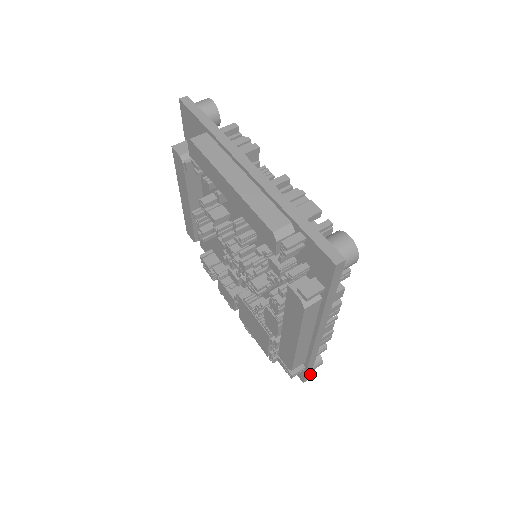
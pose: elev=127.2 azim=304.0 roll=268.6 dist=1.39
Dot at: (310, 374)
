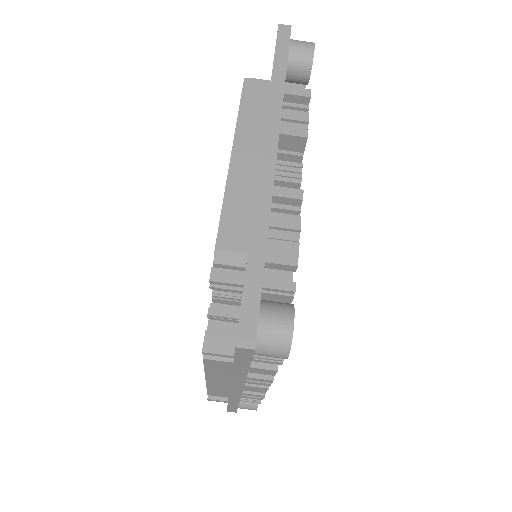
Dot at: (236, 410)
